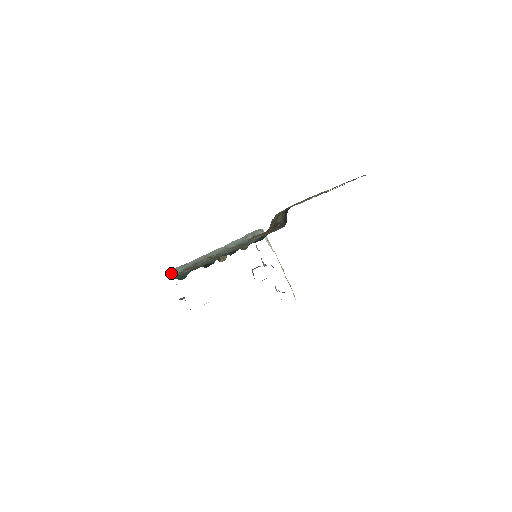
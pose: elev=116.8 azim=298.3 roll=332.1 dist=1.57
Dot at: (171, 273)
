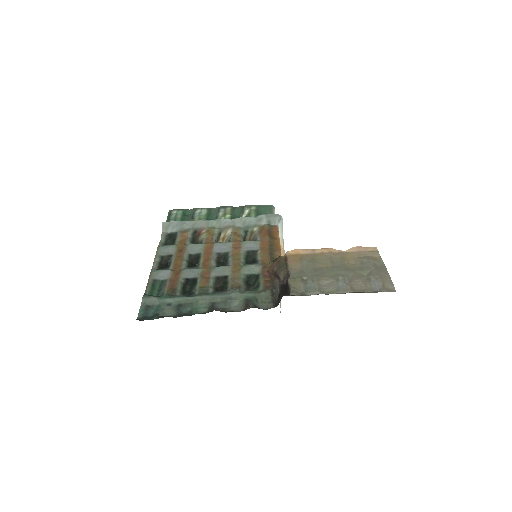
Dot at: (166, 227)
